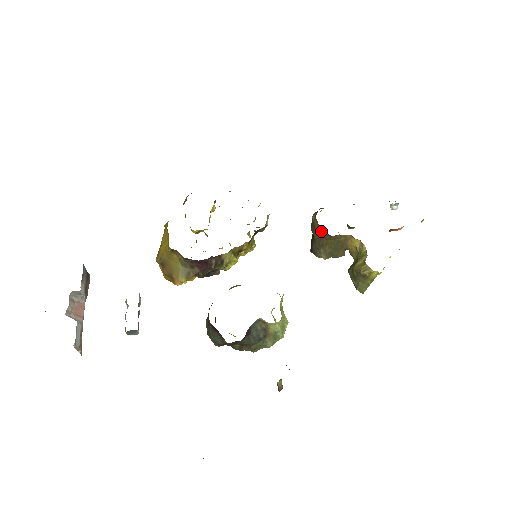
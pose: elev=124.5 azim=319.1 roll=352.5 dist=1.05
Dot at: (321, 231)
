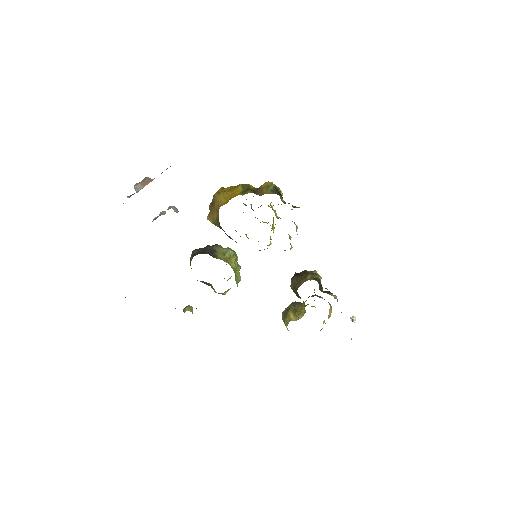
Dot at: occluded
